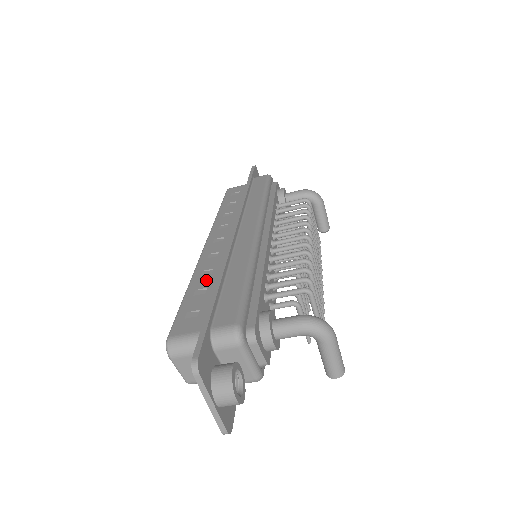
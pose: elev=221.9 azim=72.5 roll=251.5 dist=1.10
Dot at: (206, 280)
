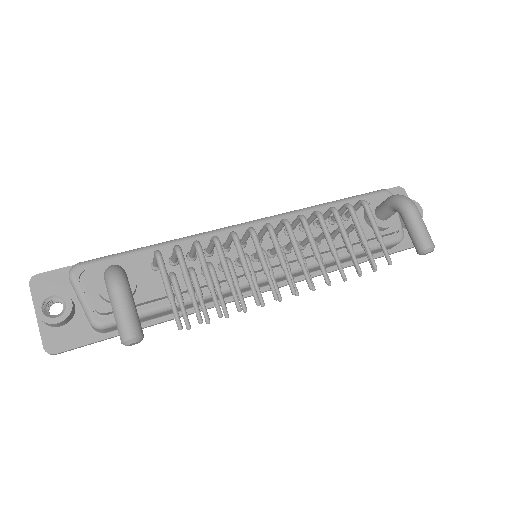
Dot at: occluded
